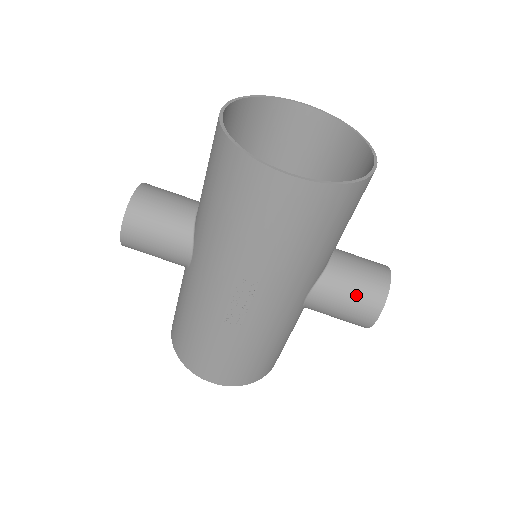
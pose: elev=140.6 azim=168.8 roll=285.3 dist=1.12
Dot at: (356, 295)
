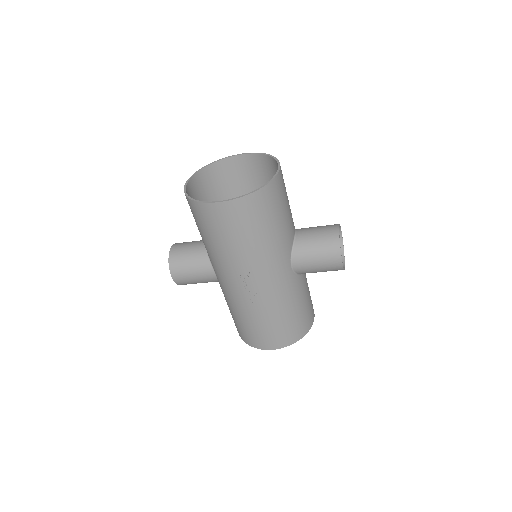
Dot at: (319, 251)
